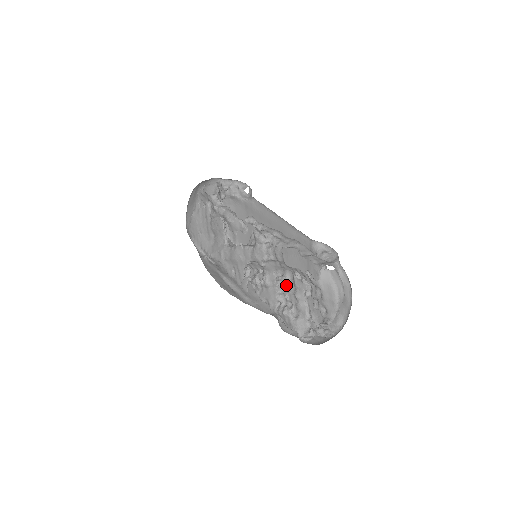
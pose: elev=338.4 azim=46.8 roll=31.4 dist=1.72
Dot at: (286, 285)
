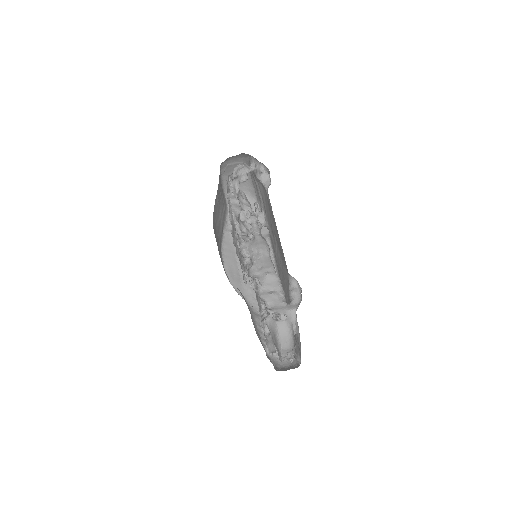
Dot at: occluded
